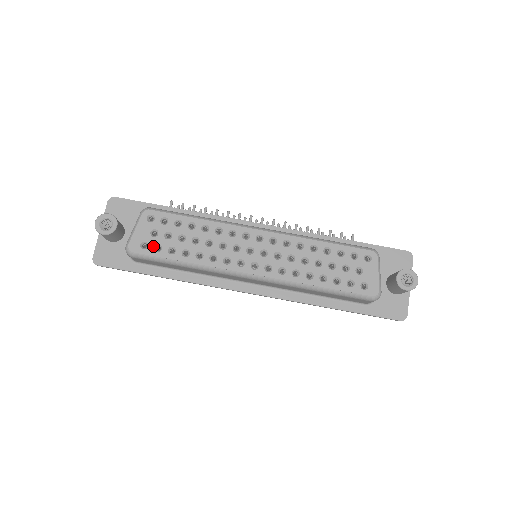
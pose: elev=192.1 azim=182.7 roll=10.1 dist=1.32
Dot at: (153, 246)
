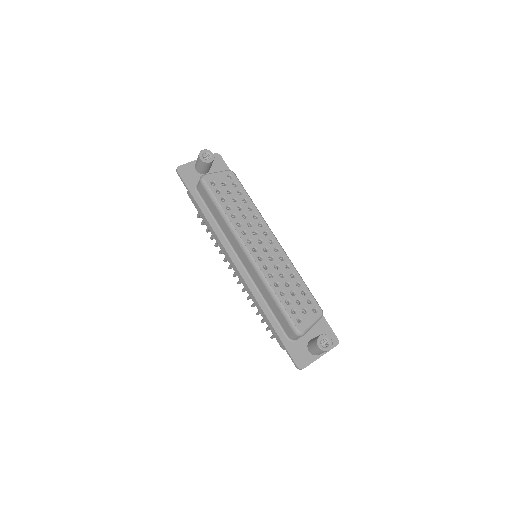
Dot at: (217, 188)
